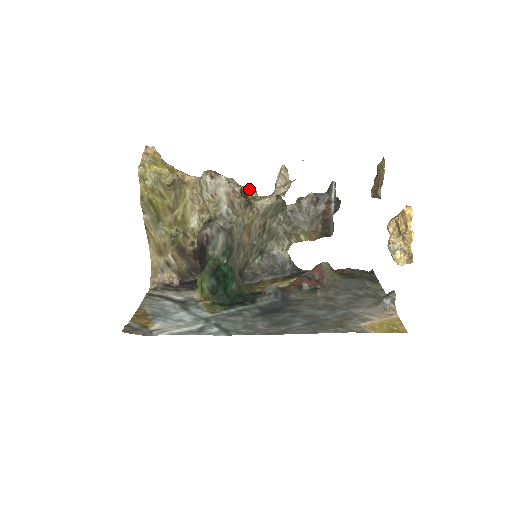
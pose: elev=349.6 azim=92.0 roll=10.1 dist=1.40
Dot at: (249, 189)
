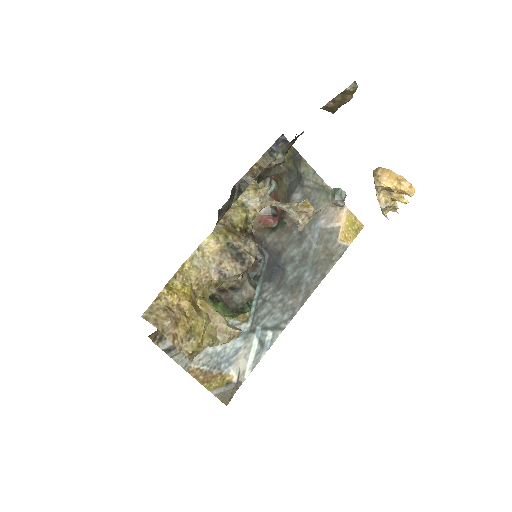
Dot at: (243, 220)
